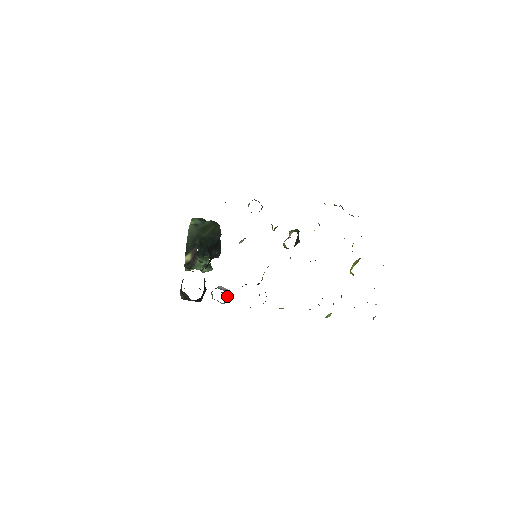
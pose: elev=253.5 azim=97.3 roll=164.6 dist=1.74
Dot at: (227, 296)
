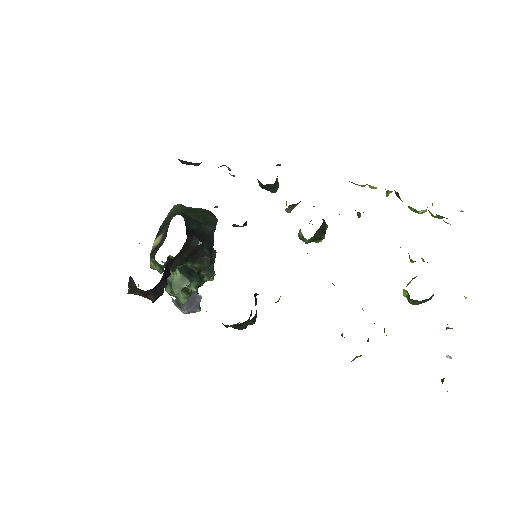
Dot at: (196, 302)
